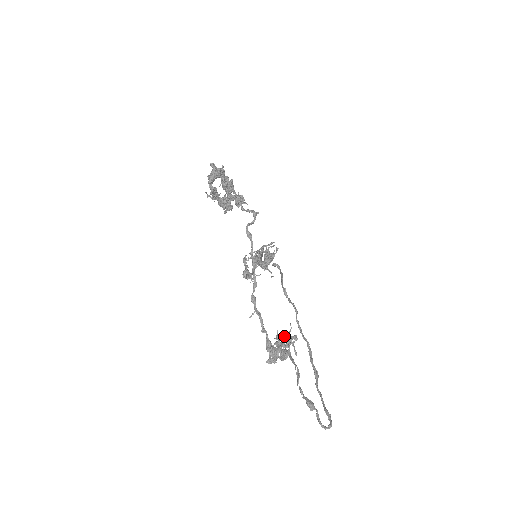
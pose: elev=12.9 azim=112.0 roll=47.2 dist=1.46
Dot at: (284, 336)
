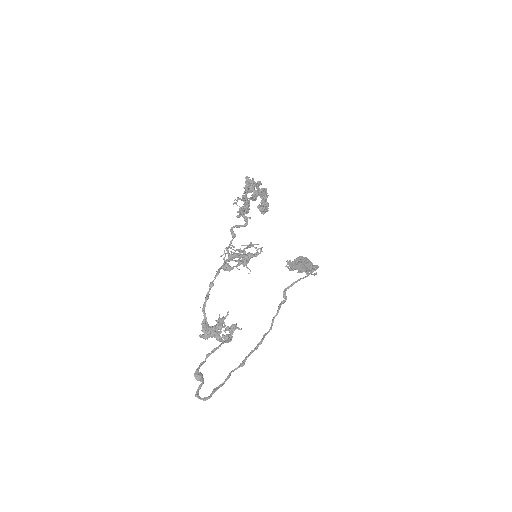
Dot at: (218, 319)
